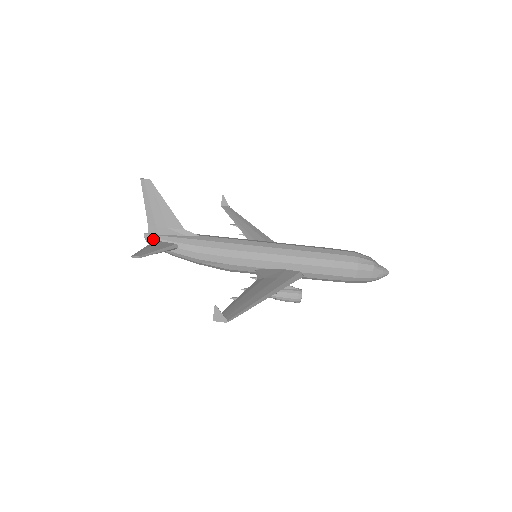
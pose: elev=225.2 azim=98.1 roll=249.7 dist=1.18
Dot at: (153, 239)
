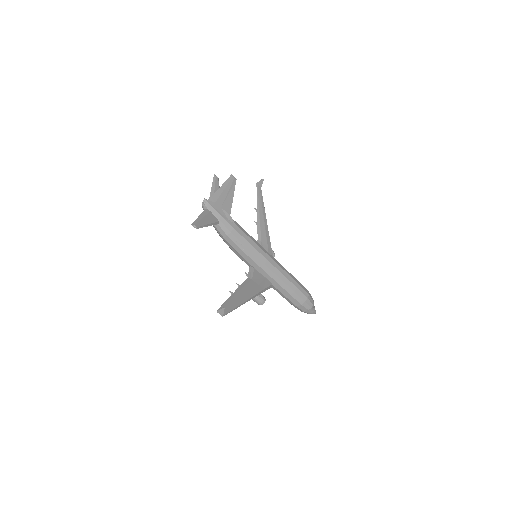
Dot at: (208, 207)
